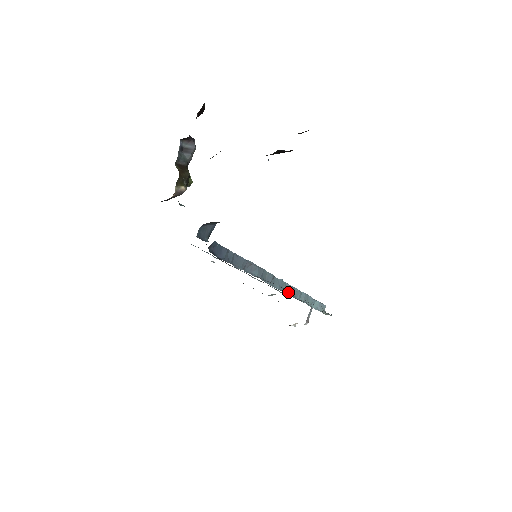
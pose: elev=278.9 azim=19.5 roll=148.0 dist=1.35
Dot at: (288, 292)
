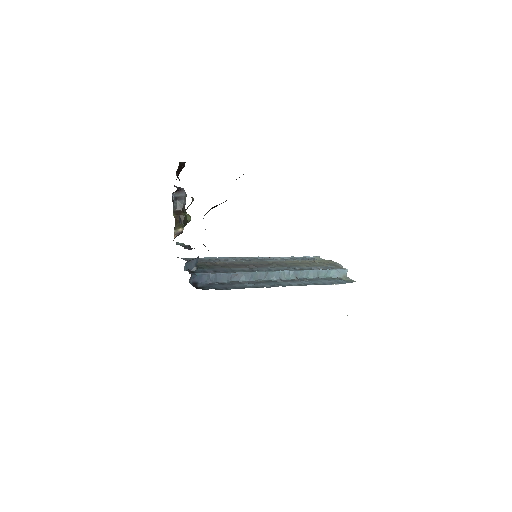
Dot at: (289, 277)
